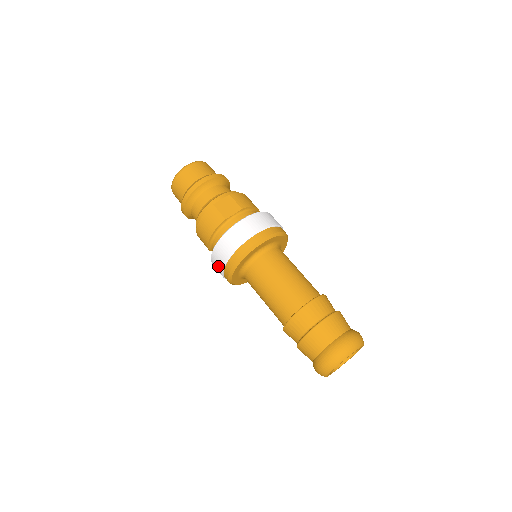
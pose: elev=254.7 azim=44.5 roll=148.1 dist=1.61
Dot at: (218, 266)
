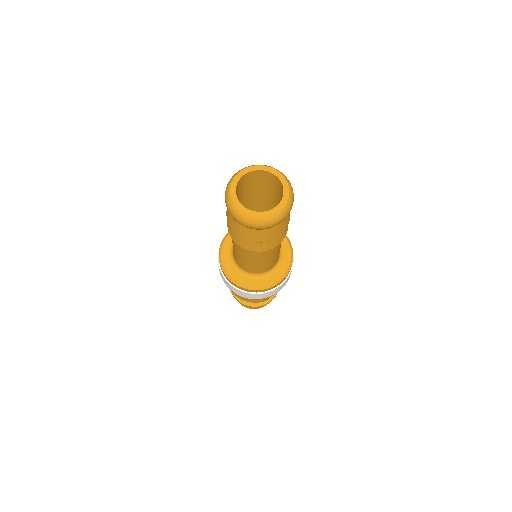
Dot at: occluded
